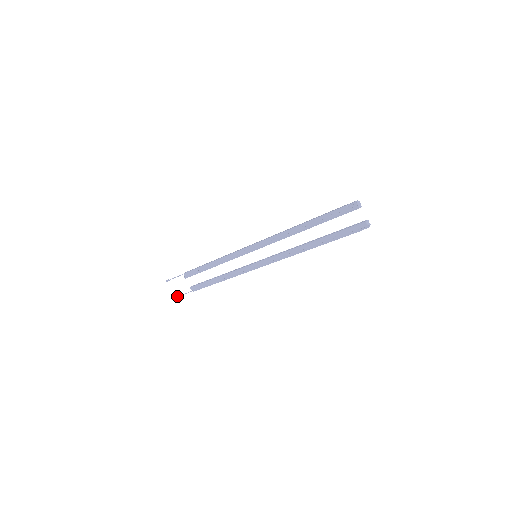
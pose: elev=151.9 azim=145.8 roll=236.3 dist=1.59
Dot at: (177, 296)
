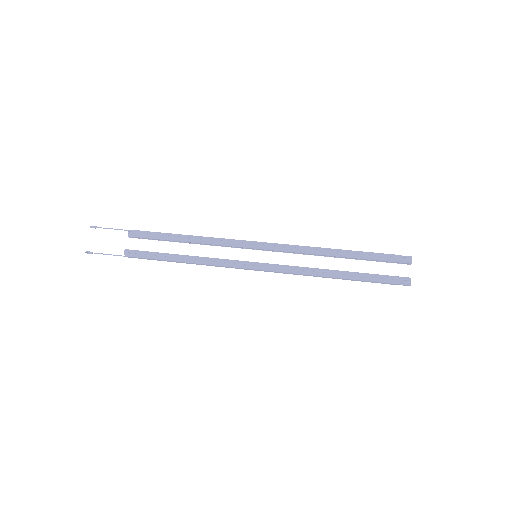
Dot at: (89, 251)
